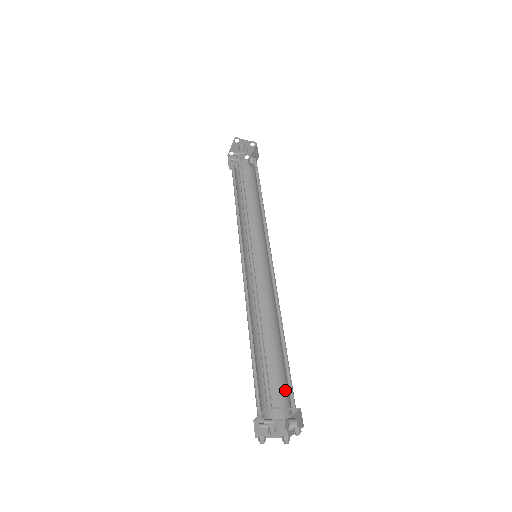
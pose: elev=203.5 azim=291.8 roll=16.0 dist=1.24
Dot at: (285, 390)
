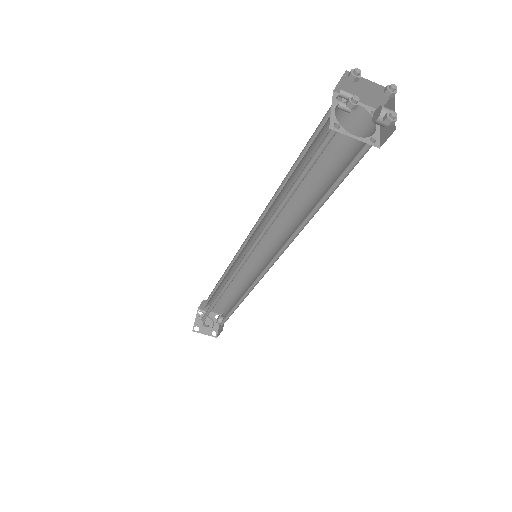
Dot at: (354, 156)
